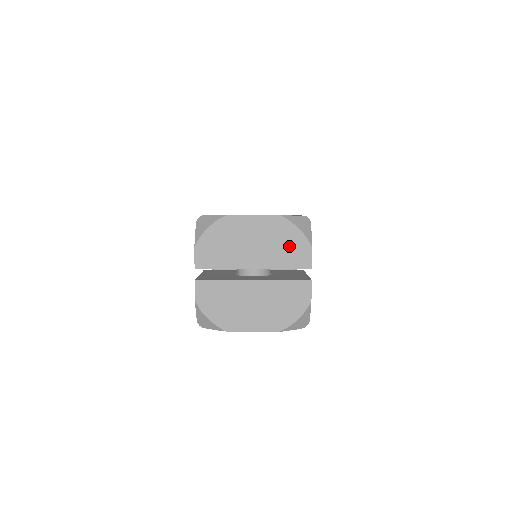
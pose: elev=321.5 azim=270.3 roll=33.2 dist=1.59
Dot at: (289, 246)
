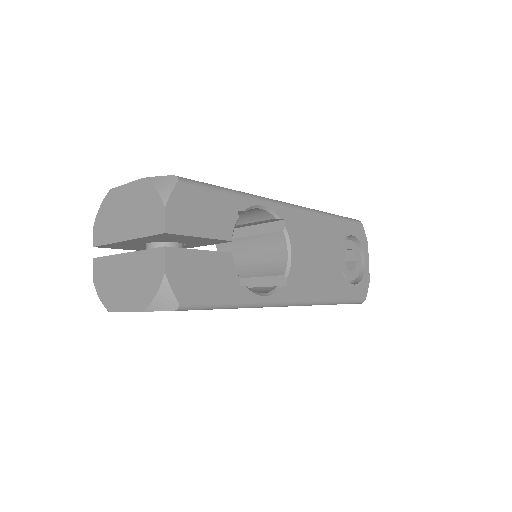
Dot at: (148, 210)
